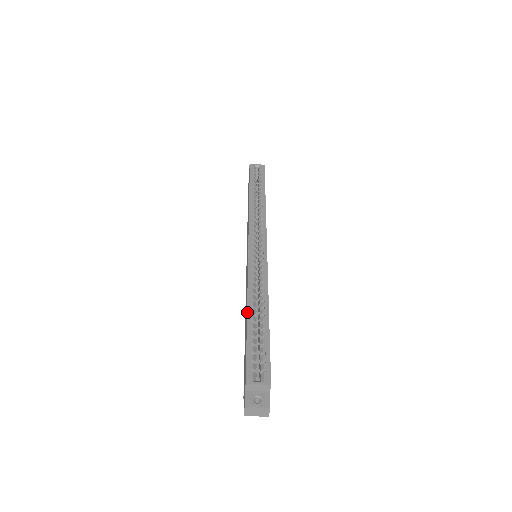
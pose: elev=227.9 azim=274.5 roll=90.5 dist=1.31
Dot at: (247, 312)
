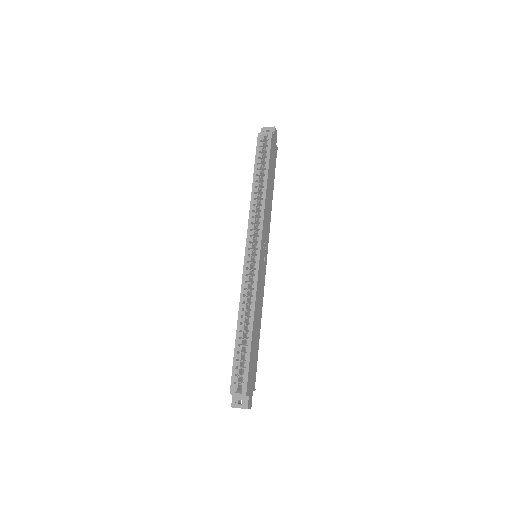
Dot at: occluded
